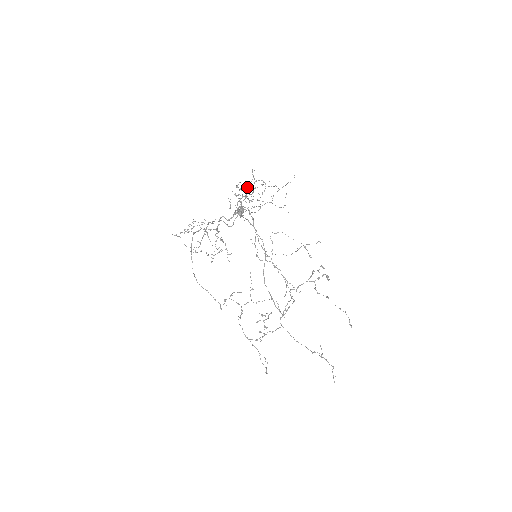
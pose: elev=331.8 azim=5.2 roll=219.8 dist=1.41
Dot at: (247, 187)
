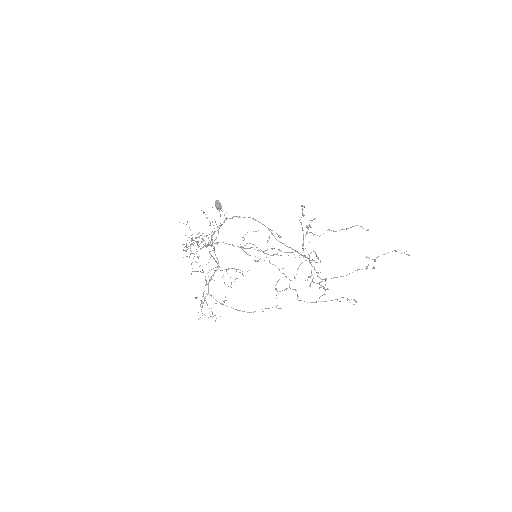
Dot at: occluded
